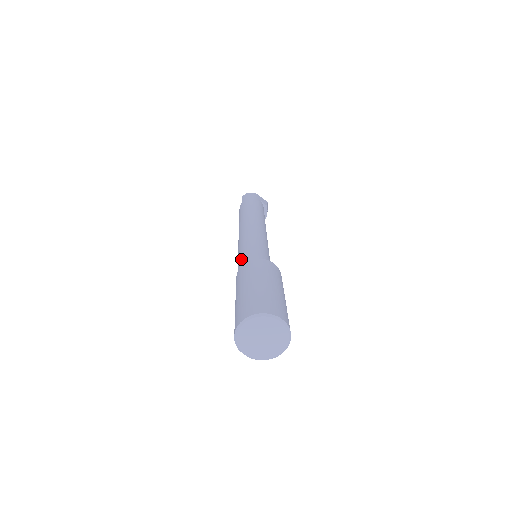
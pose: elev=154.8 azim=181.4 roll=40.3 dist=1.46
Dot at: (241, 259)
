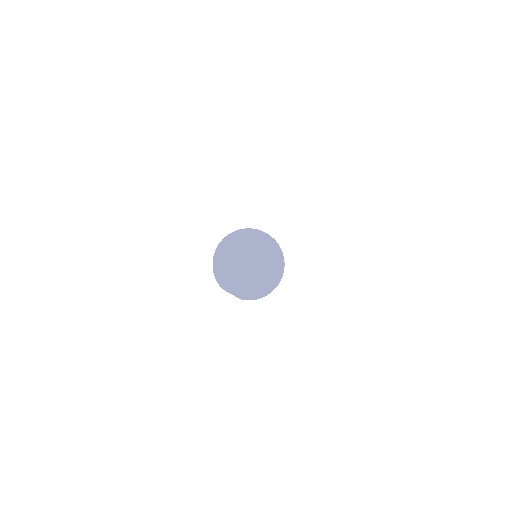
Dot at: occluded
